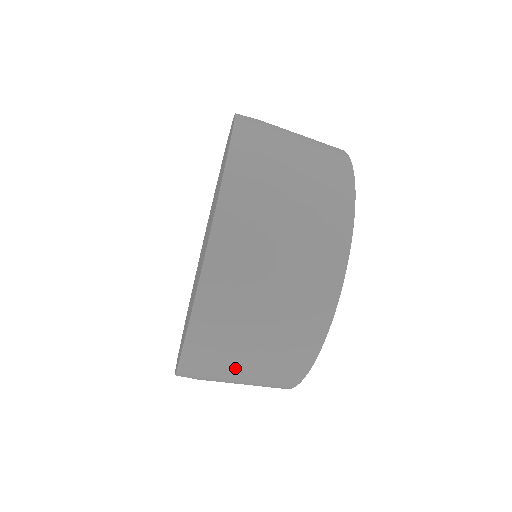
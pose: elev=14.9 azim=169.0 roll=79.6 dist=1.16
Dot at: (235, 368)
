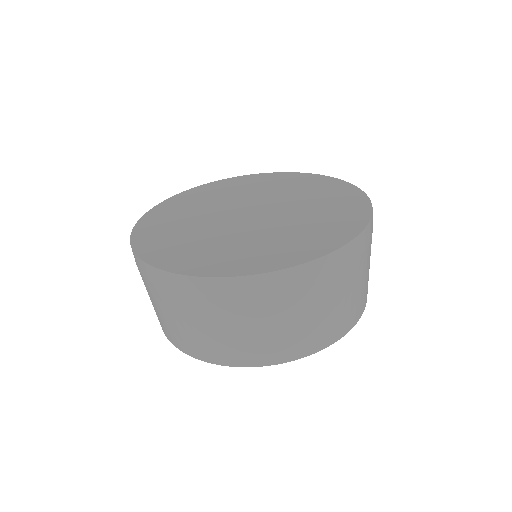
Dot at: (274, 315)
